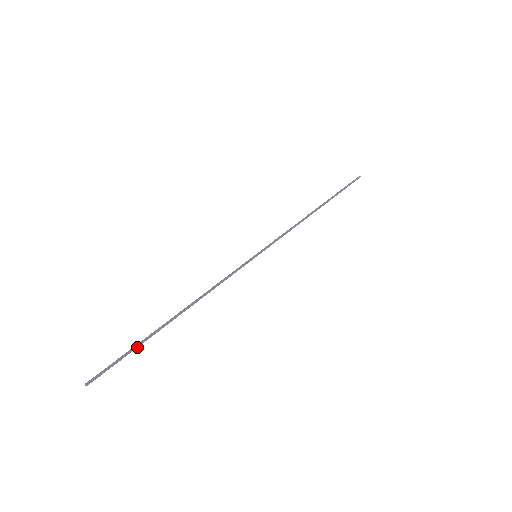
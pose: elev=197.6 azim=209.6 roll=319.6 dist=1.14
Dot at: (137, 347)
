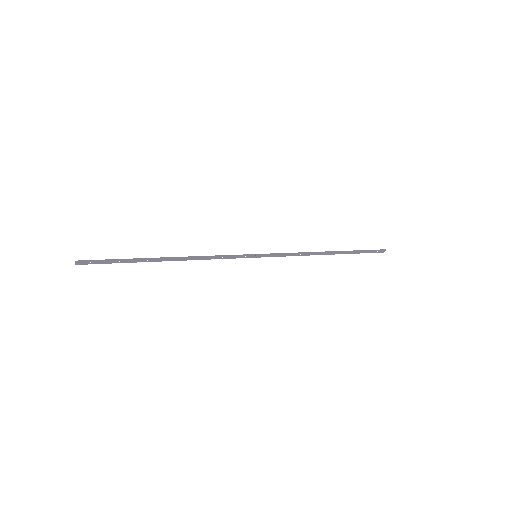
Dot at: (125, 260)
